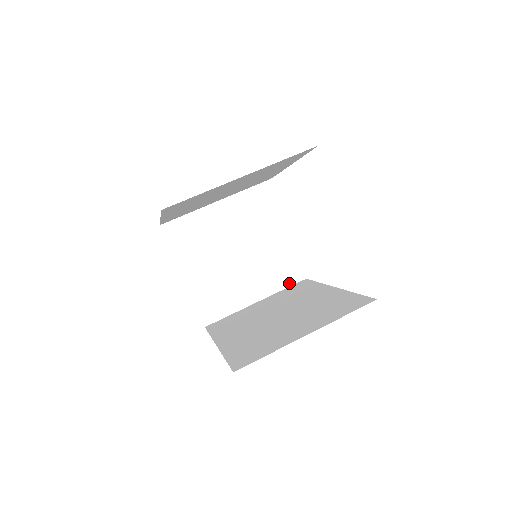
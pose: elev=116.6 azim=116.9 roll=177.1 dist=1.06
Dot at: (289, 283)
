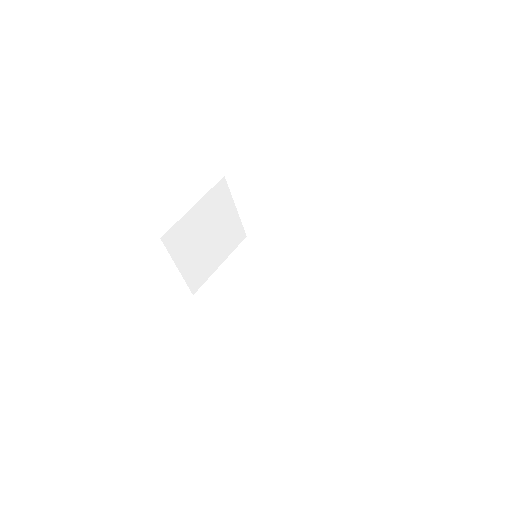
Dot at: (238, 244)
